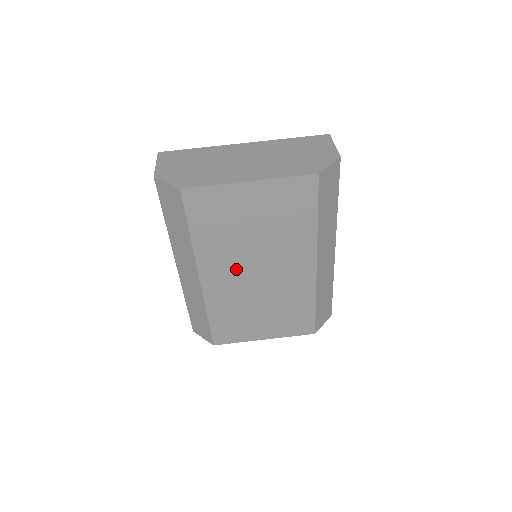
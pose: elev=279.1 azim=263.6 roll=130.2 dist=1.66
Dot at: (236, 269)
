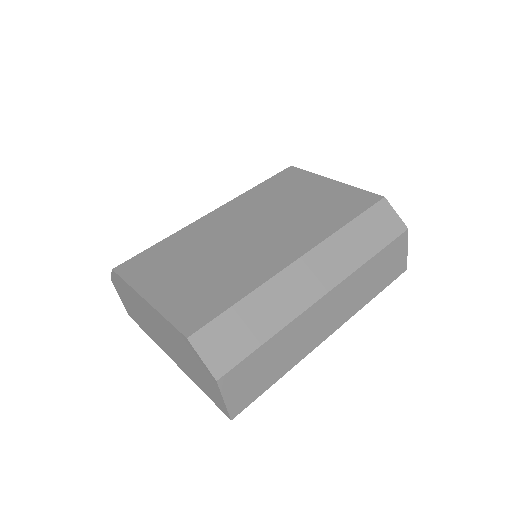
Dot at: (242, 221)
